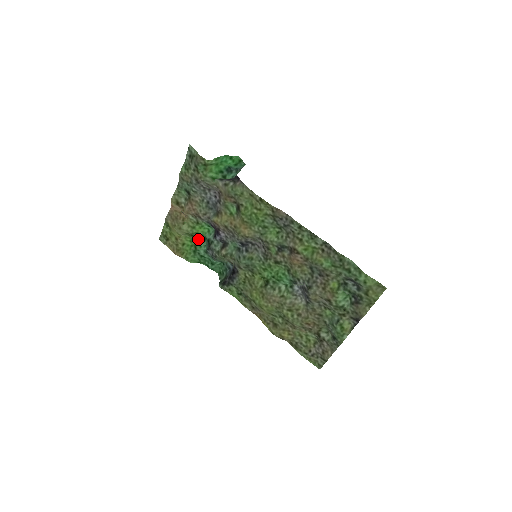
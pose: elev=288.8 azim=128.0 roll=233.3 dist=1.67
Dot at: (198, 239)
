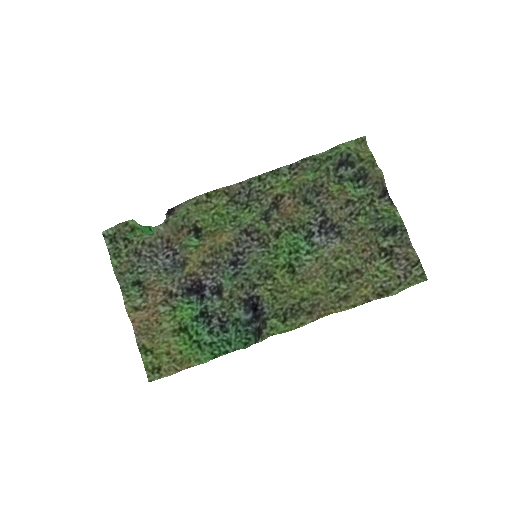
Dot at: (190, 331)
